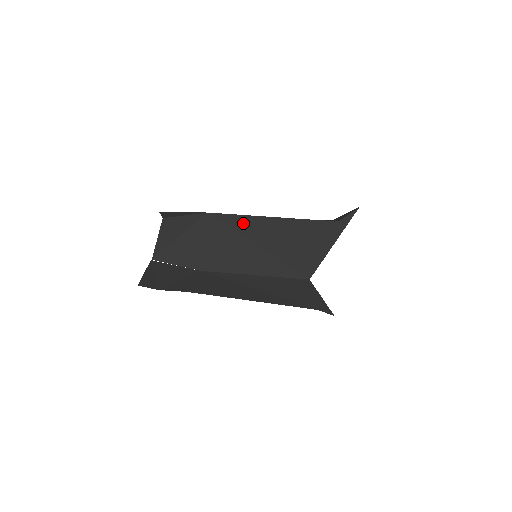
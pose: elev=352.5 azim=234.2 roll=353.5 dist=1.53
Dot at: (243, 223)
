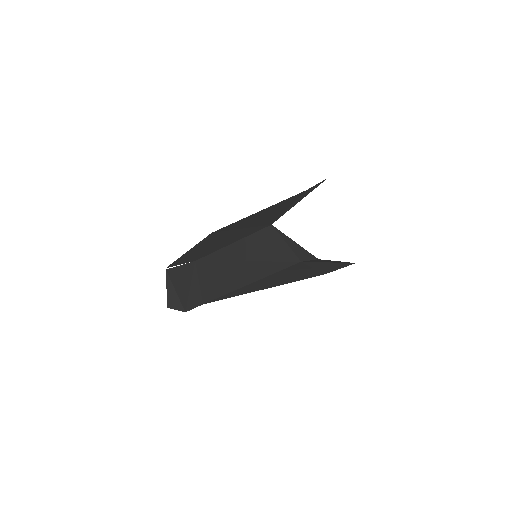
Dot at: (232, 226)
